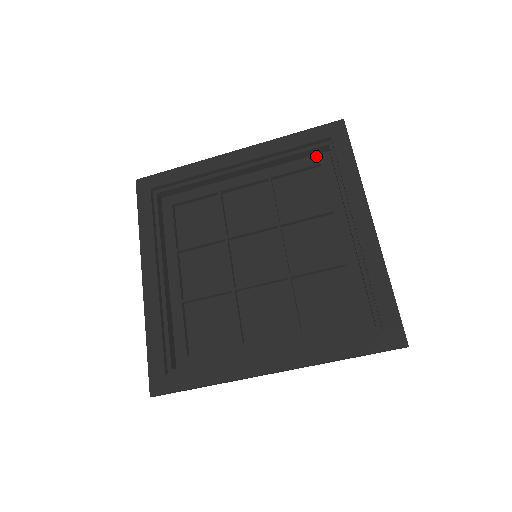
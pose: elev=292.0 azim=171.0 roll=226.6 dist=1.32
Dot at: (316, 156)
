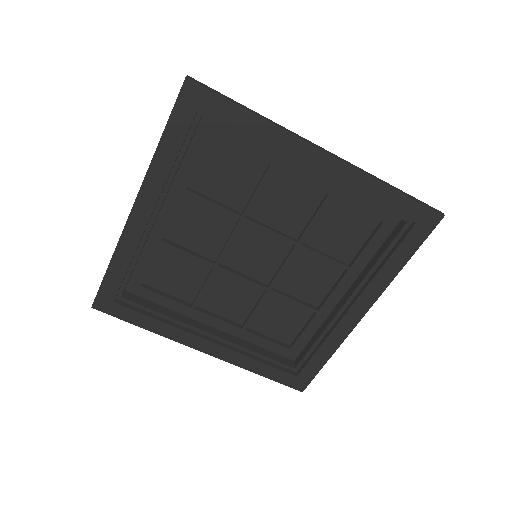
Dot at: (199, 130)
